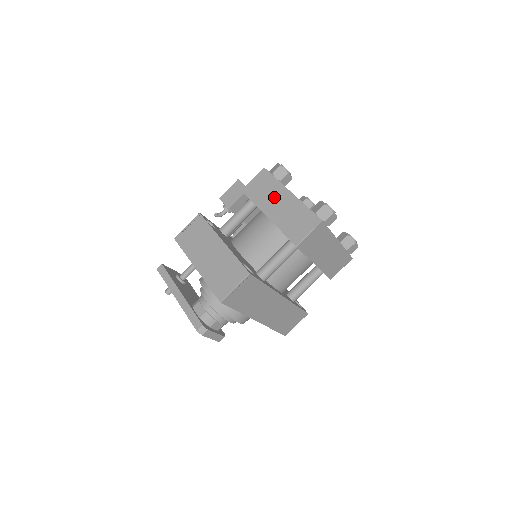
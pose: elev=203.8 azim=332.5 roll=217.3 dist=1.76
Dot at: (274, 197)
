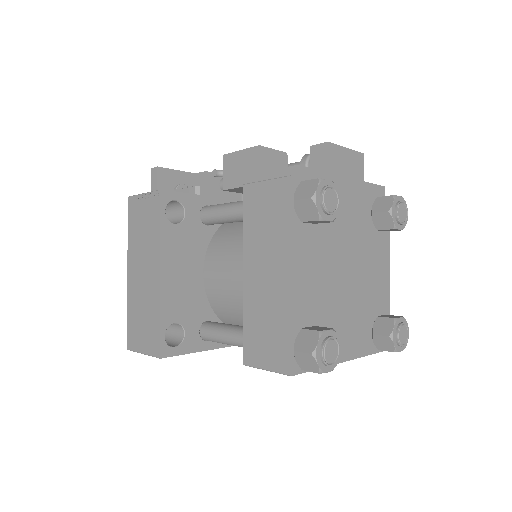
Dot at: (267, 252)
